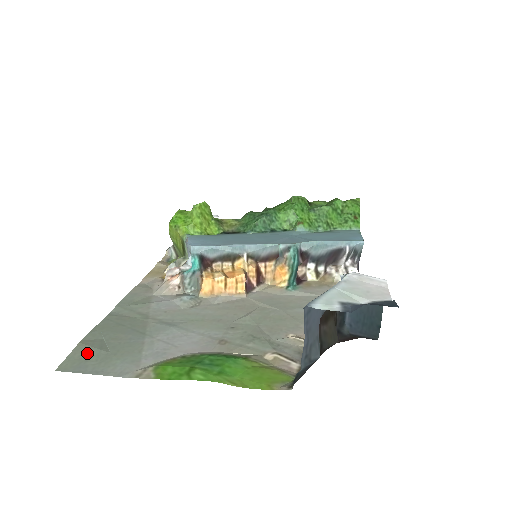
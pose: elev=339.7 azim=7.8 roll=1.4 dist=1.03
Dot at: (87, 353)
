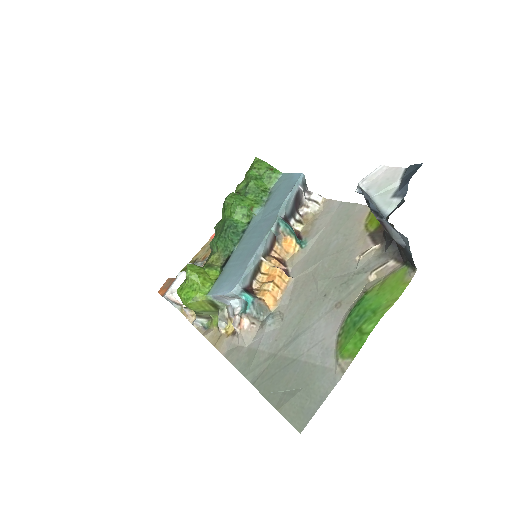
Dot at: (294, 406)
